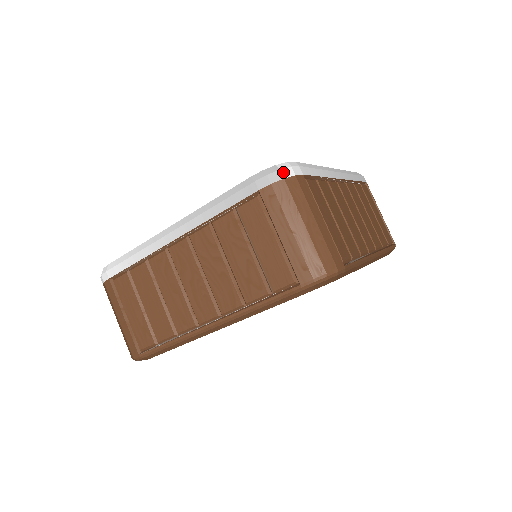
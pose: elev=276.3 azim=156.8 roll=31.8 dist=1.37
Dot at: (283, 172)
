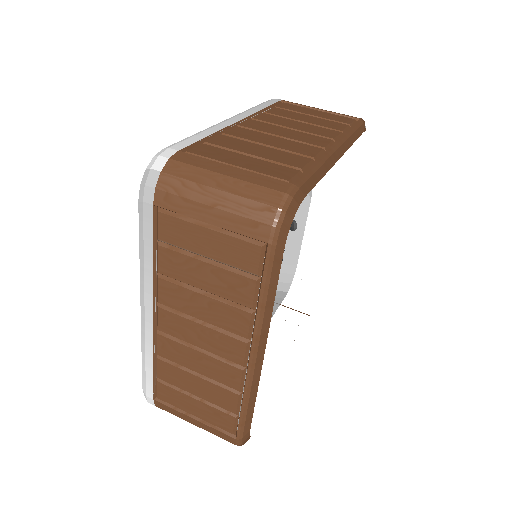
Dot at: (155, 168)
